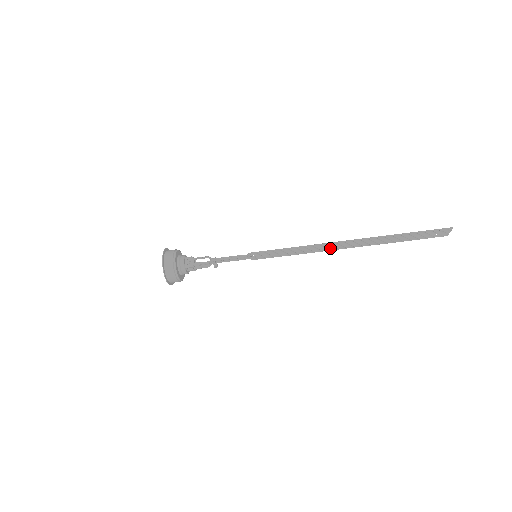
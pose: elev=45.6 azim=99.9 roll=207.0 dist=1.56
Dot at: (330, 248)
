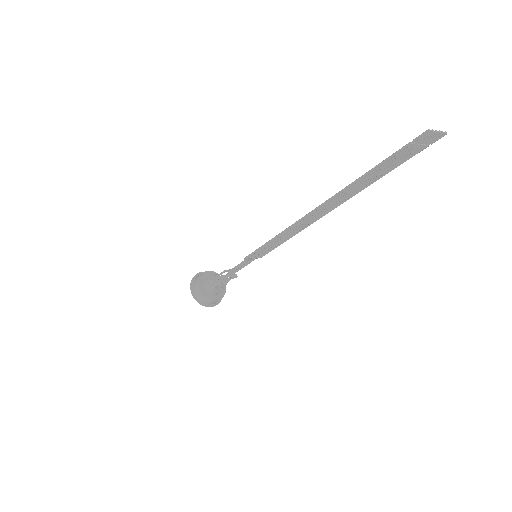
Dot at: (314, 219)
